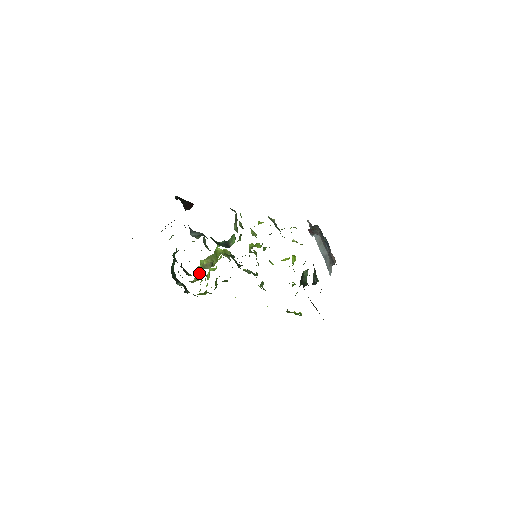
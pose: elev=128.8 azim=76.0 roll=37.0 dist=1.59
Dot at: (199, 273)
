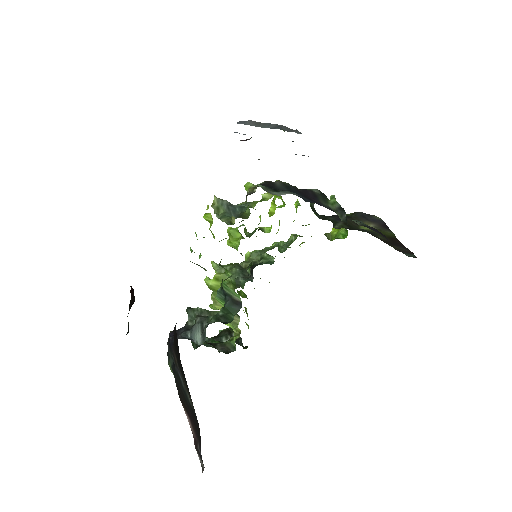
Dot at: occluded
